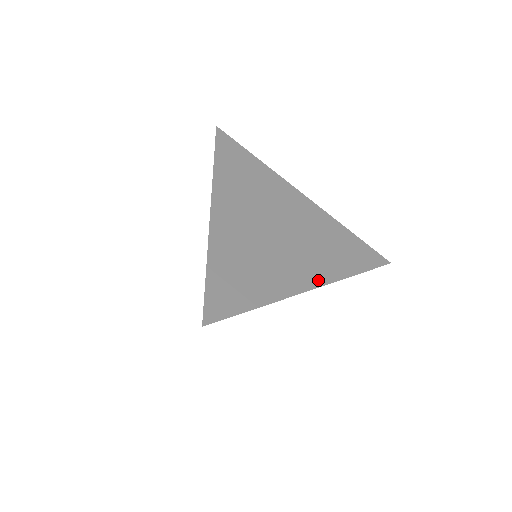
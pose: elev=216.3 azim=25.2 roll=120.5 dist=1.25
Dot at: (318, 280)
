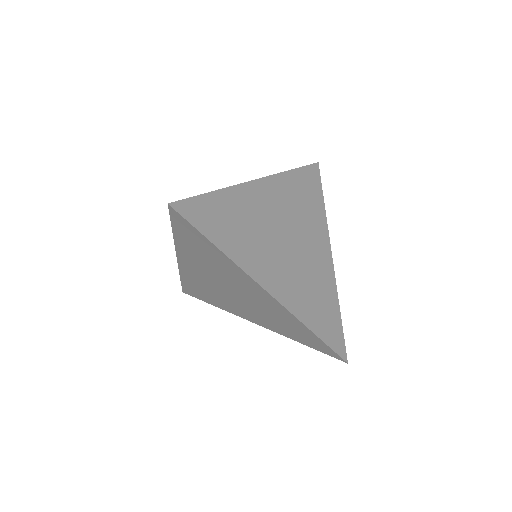
Dot at: (278, 294)
